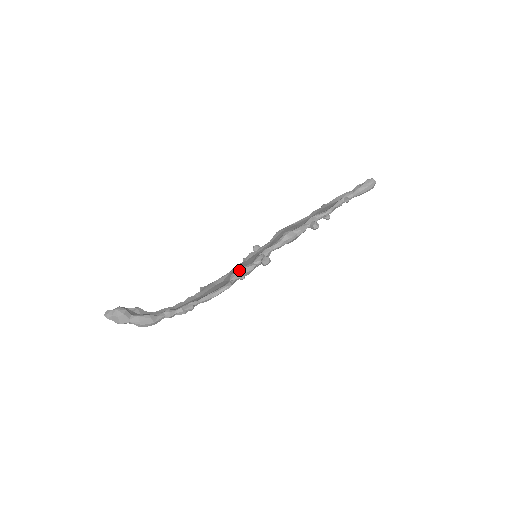
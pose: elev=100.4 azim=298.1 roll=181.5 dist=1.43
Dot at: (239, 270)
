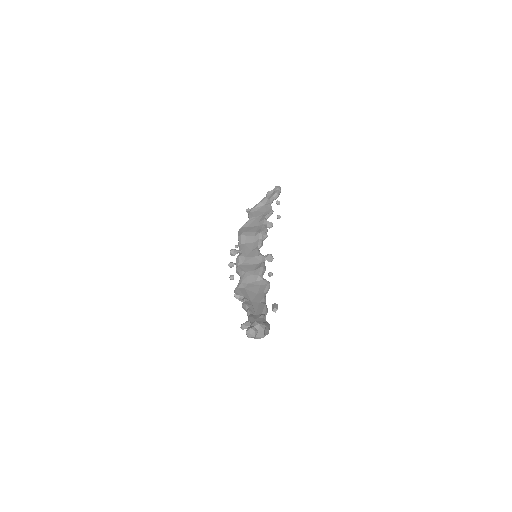
Dot at: (262, 269)
